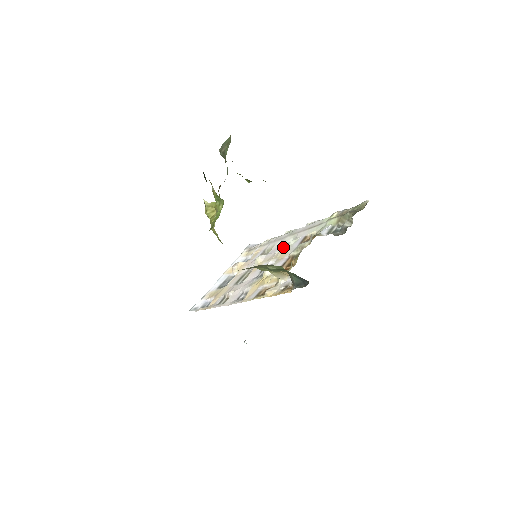
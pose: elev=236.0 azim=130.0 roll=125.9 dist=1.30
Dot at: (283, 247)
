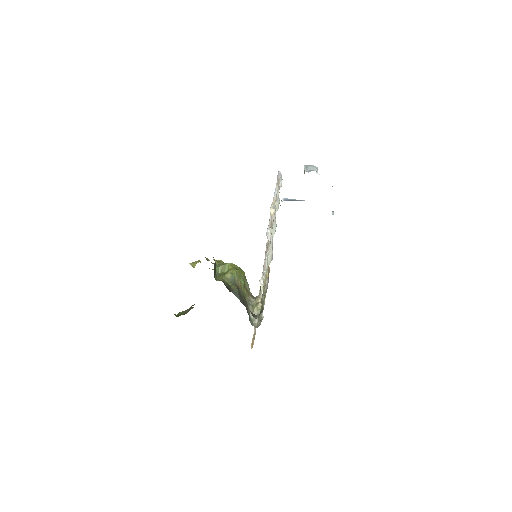
Dot at: occluded
